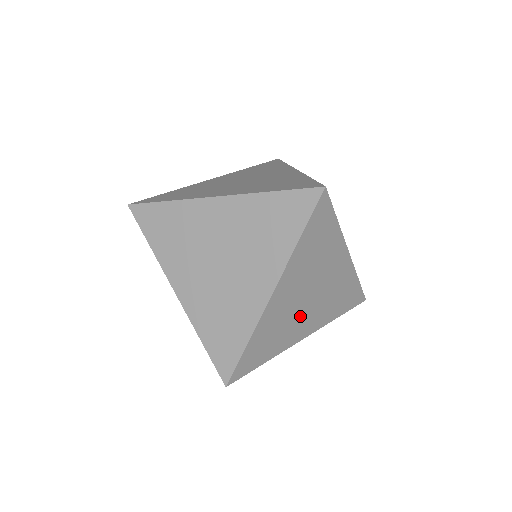
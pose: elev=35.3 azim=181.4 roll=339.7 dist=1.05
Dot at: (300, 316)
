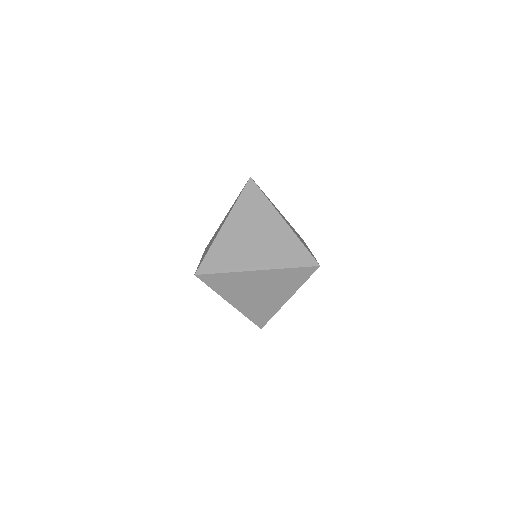
Dot at: (245, 293)
